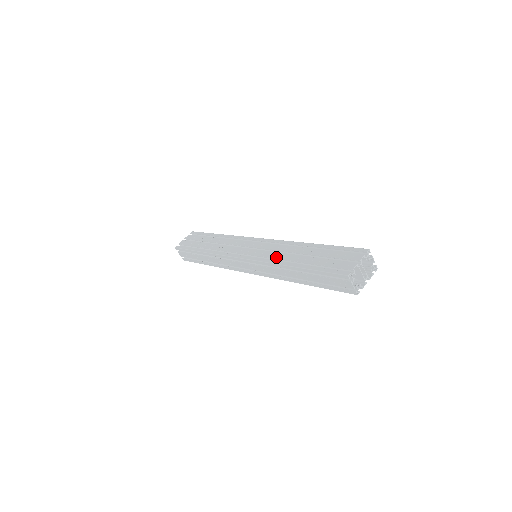
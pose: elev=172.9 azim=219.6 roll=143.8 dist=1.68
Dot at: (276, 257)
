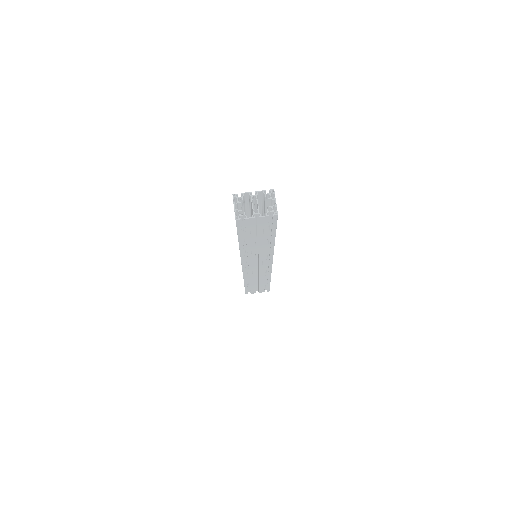
Dot at: occluded
